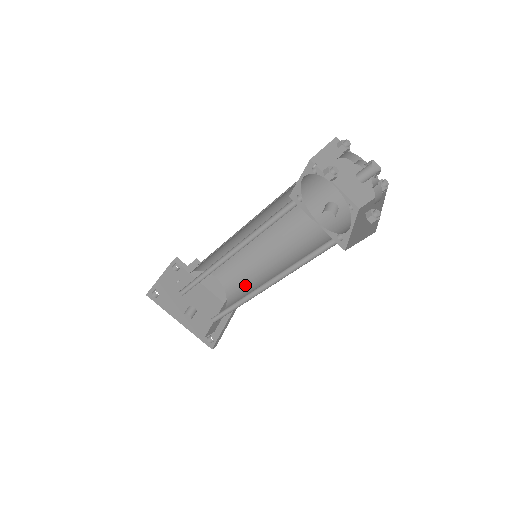
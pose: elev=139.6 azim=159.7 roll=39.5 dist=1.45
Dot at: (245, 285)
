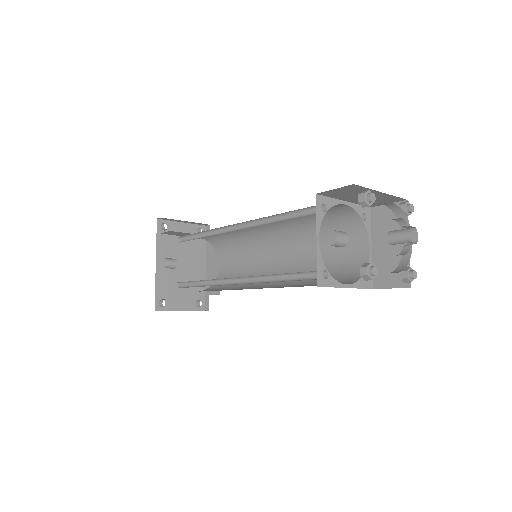
Dot at: (230, 286)
